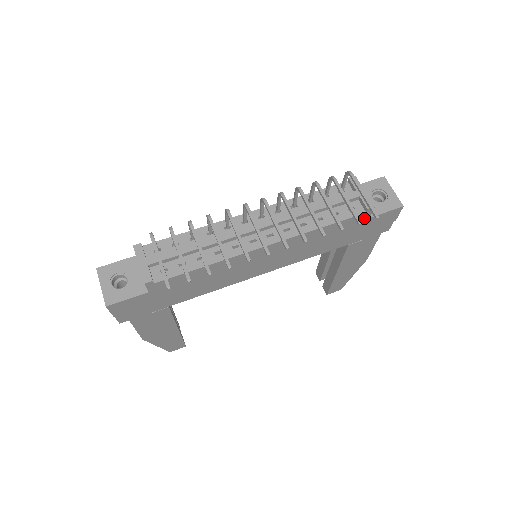
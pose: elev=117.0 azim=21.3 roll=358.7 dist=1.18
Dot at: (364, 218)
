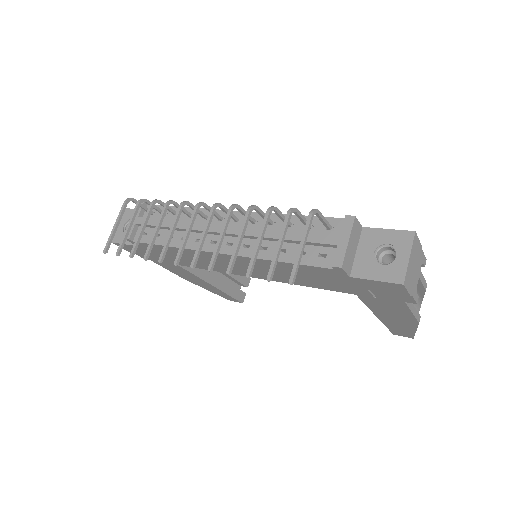
Dot at: (340, 274)
